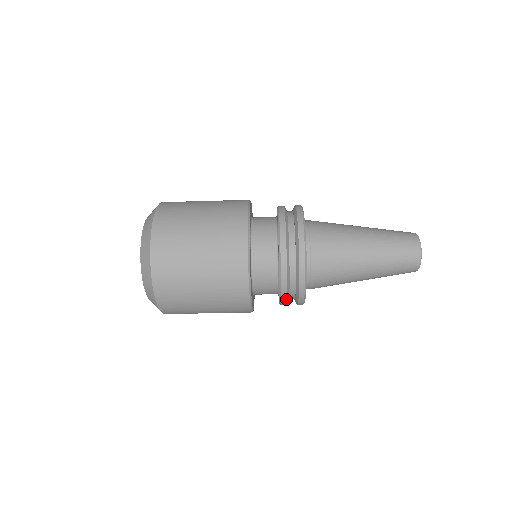
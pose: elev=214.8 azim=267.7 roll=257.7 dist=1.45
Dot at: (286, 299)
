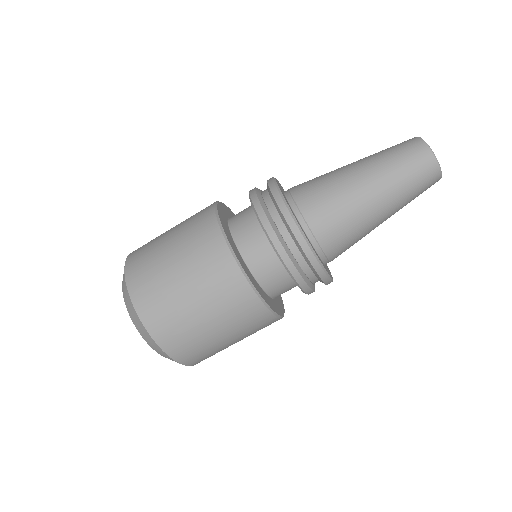
Dot at: (292, 264)
